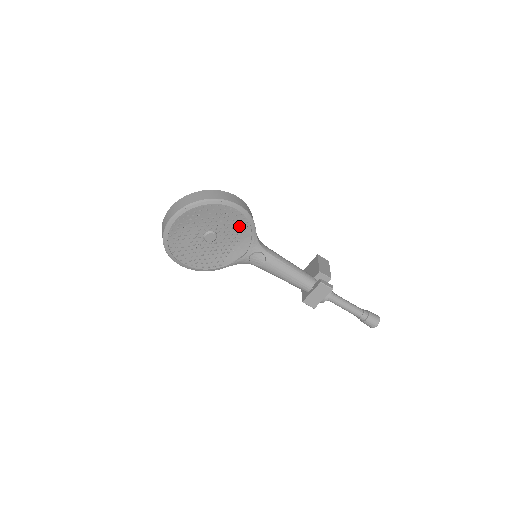
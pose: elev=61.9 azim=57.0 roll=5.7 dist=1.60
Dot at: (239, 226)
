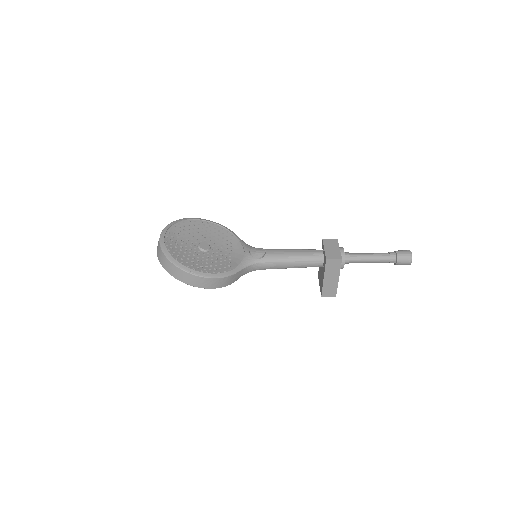
Dot at: (224, 237)
